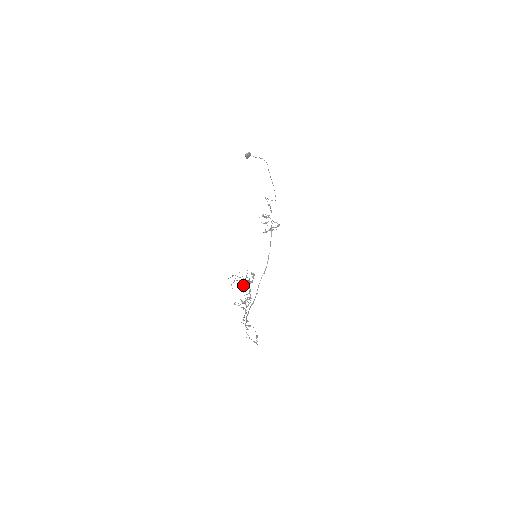
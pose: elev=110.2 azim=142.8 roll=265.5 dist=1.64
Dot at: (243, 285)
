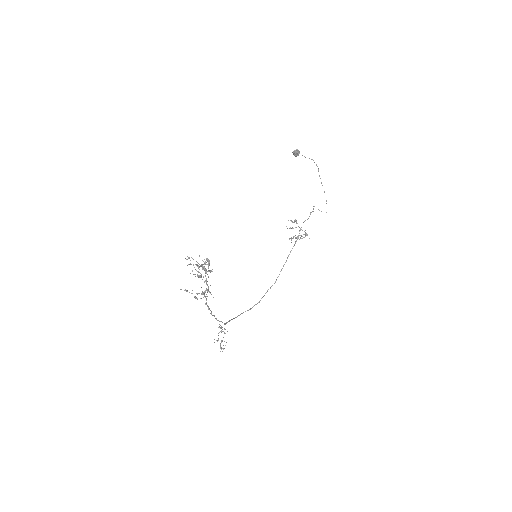
Dot at: (197, 271)
